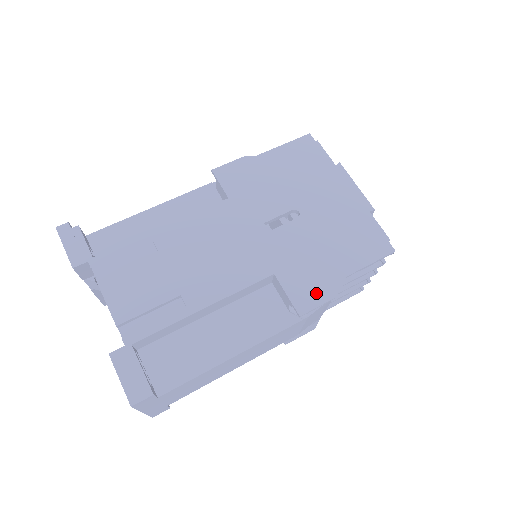
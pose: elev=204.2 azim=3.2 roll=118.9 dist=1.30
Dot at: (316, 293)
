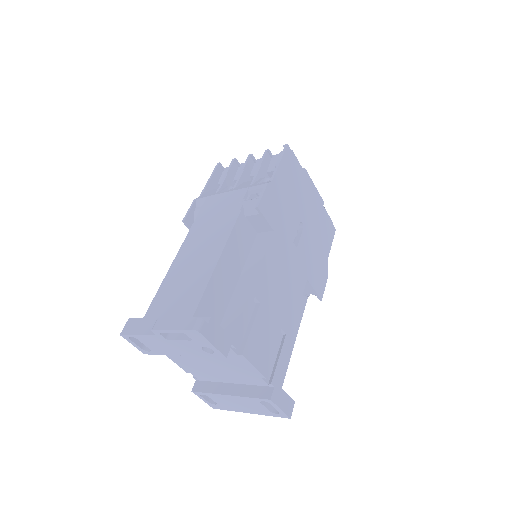
Dot at: (322, 280)
